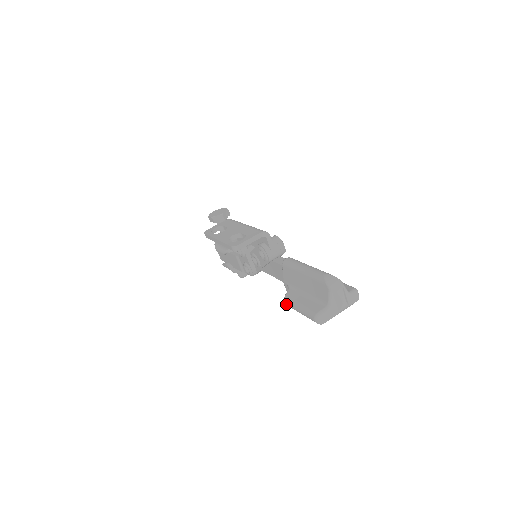
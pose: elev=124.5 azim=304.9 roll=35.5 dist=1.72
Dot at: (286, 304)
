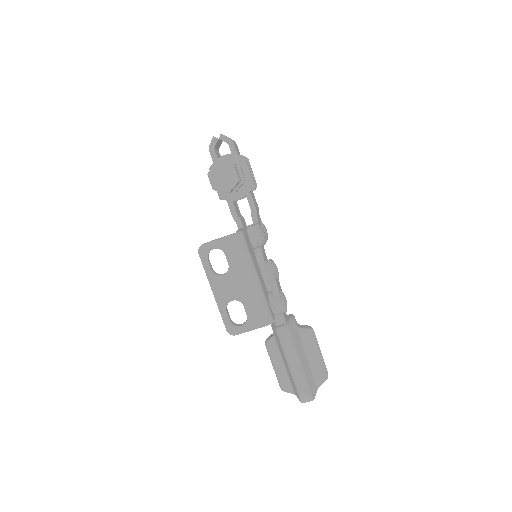
Dot at: (265, 345)
